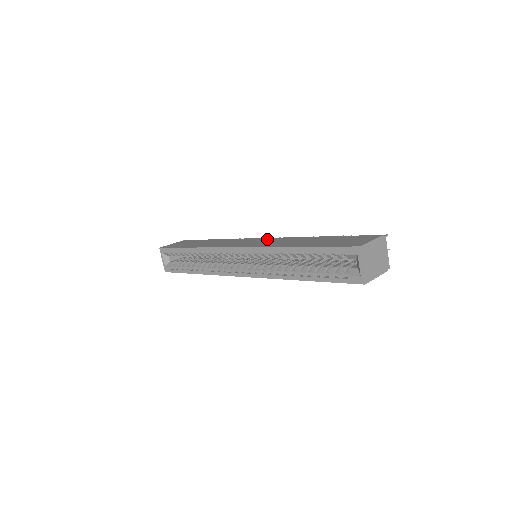
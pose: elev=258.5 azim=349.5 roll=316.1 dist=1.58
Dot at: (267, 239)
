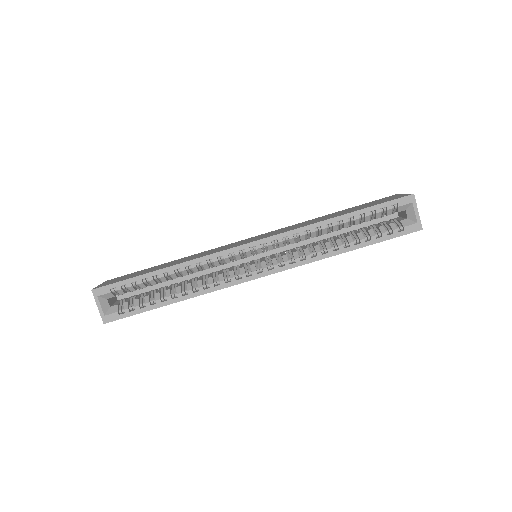
Dot at: (265, 234)
